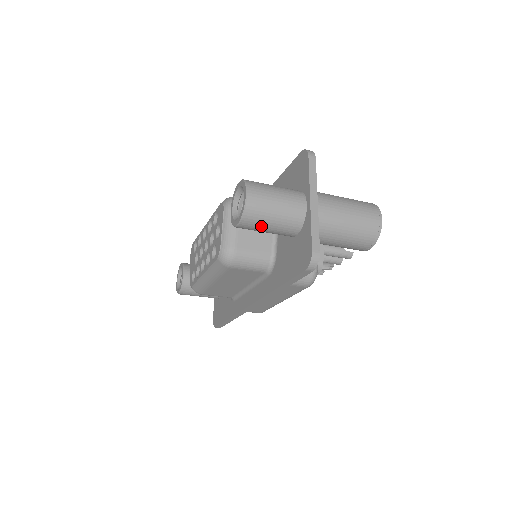
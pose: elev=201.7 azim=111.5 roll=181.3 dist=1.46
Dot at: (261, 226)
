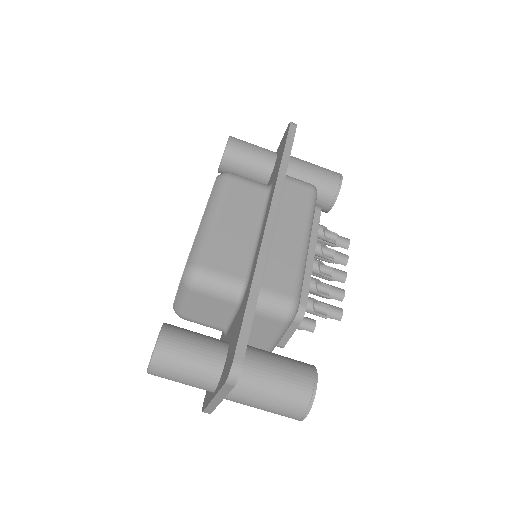
Dot at: (246, 145)
